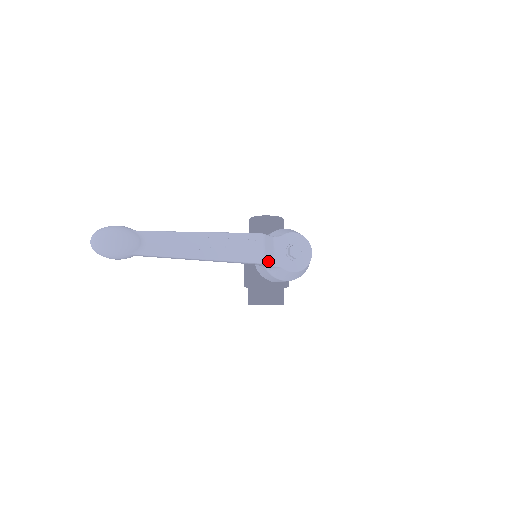
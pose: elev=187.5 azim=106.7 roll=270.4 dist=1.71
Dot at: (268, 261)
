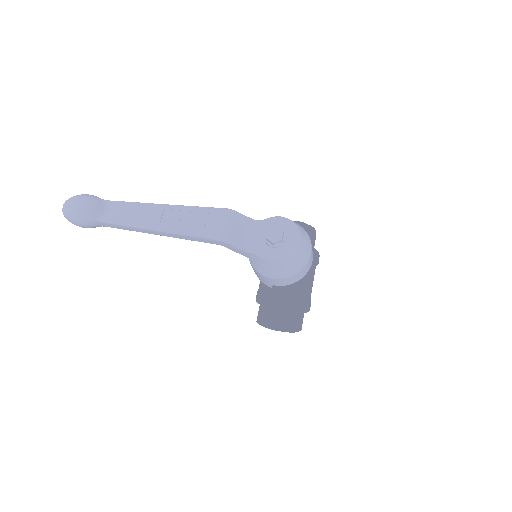
Dot at: (235, 242)
